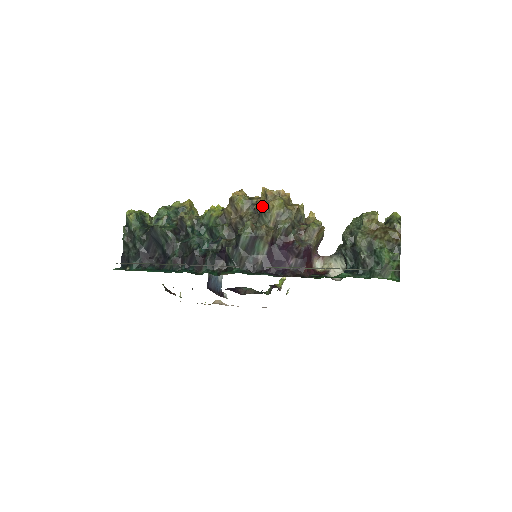
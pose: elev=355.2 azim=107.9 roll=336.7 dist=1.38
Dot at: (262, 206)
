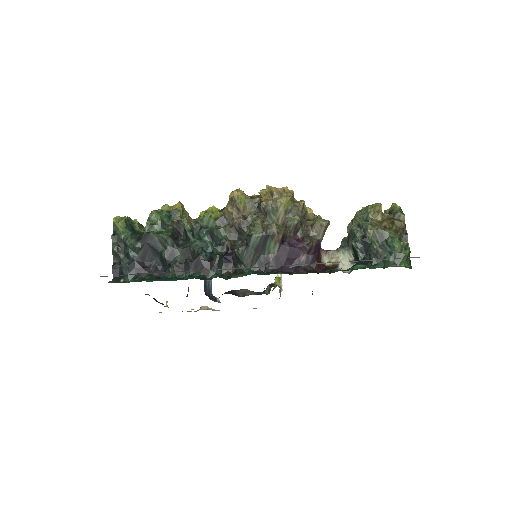
Dot at: (269, 204)
